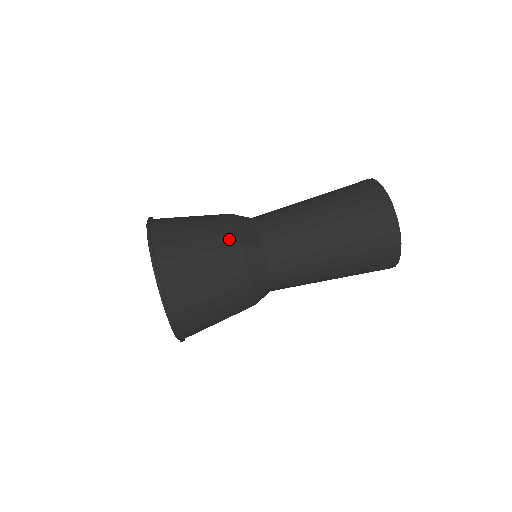
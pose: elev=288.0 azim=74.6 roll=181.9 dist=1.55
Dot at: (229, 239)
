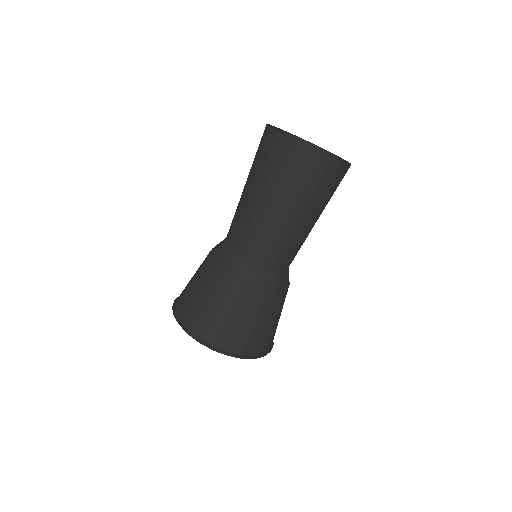
Dot at: (246, 292)
